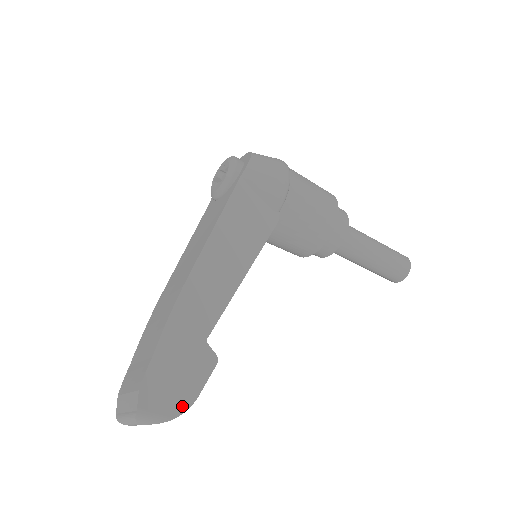
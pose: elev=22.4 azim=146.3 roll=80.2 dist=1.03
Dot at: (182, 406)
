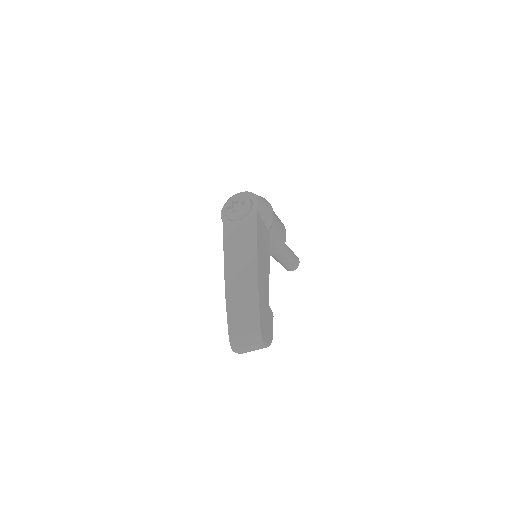
Dot at: (271, 338)
